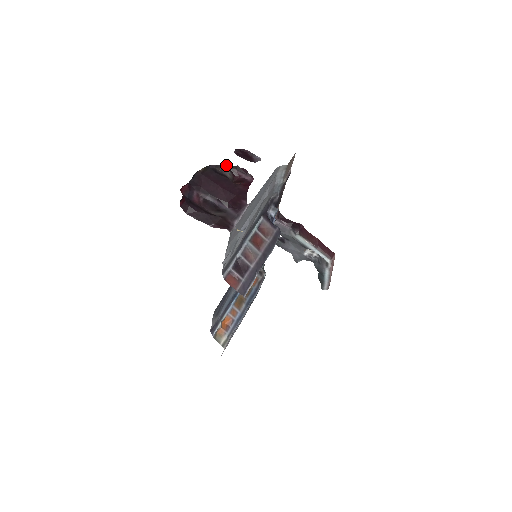
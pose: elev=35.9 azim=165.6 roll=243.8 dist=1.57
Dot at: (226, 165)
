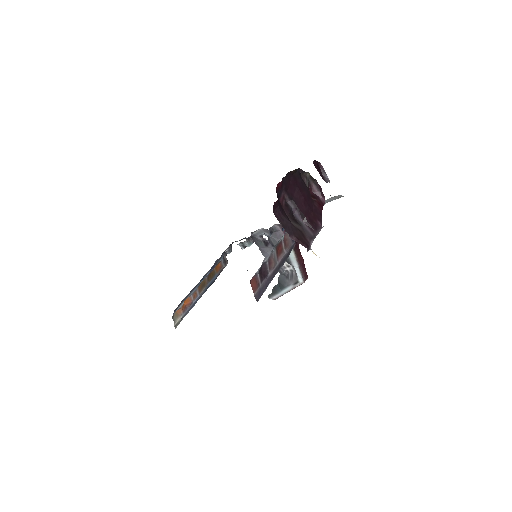
Dot at: (308, 174)
